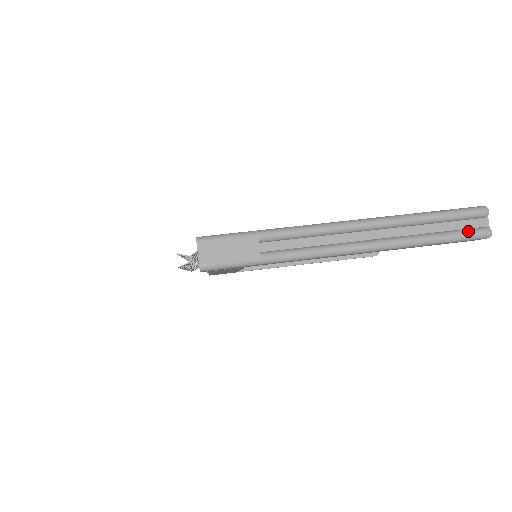
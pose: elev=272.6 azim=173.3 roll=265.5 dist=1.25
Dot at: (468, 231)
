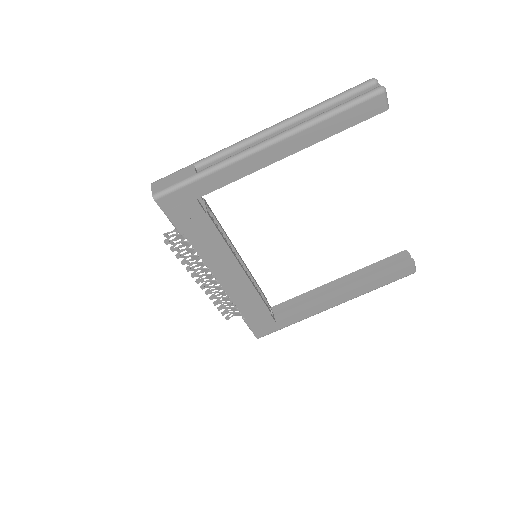
Dot at: occluded
